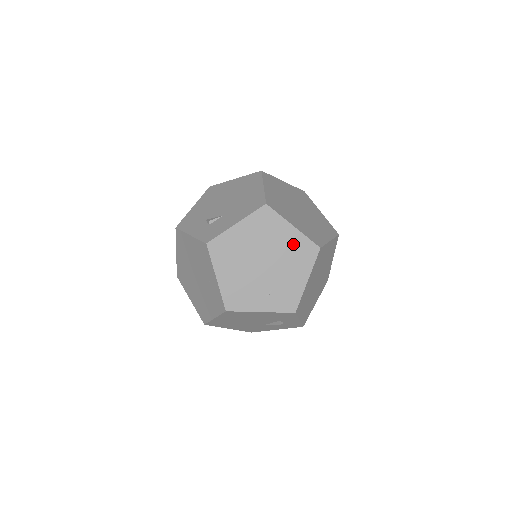
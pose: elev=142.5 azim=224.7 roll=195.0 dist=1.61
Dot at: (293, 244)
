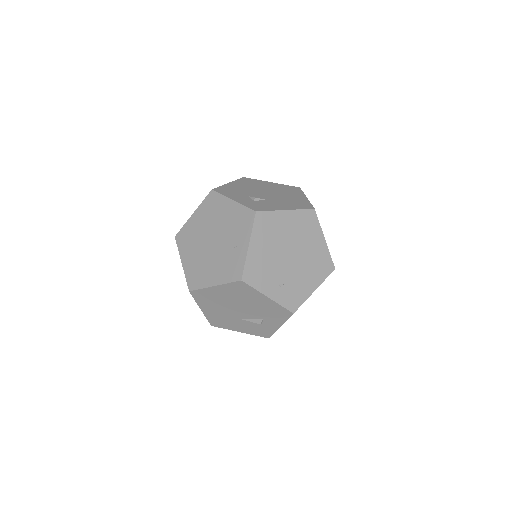
Dot at: (318, 253)
